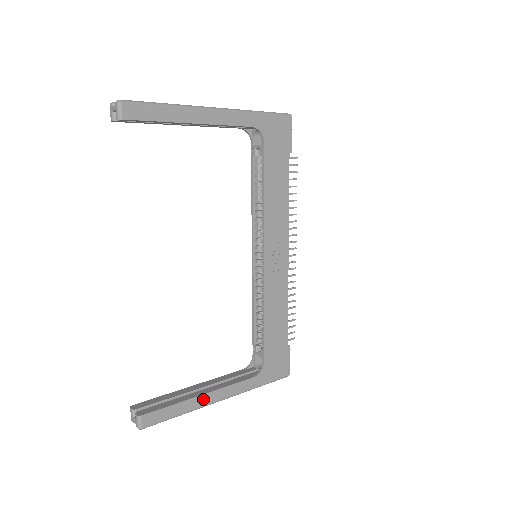
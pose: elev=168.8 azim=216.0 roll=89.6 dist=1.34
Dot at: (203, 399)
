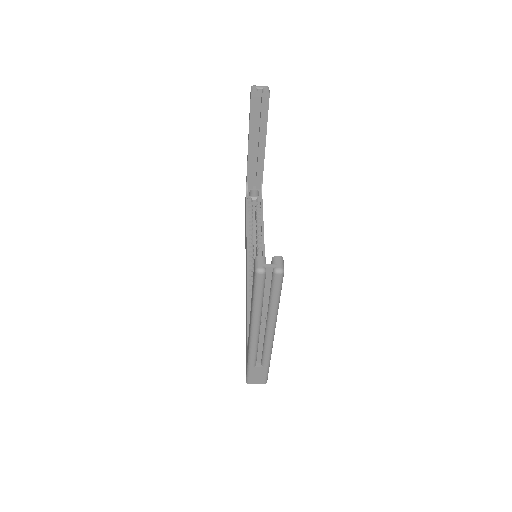
Dot at: occluded
